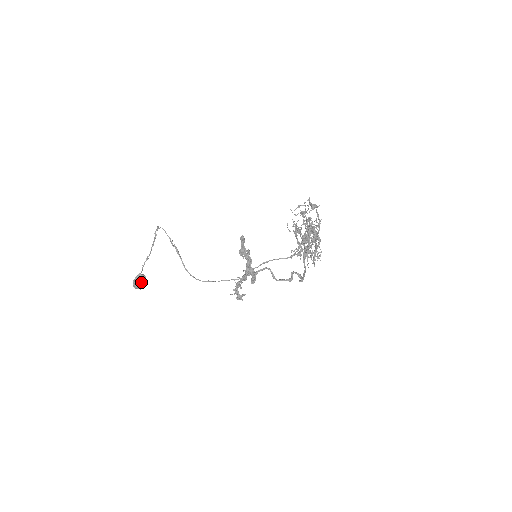
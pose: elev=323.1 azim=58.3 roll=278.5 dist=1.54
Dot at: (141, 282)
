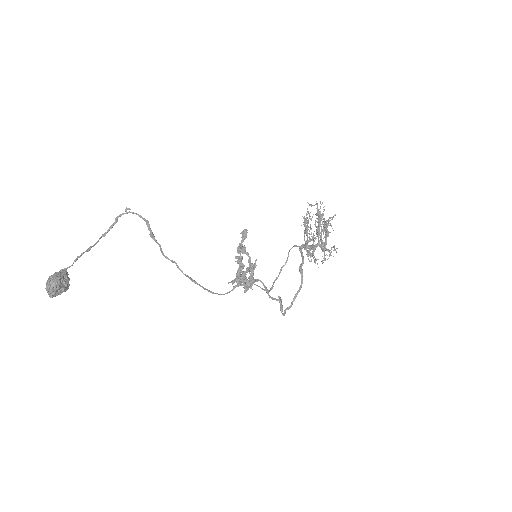
Dot at: (64, 280)
